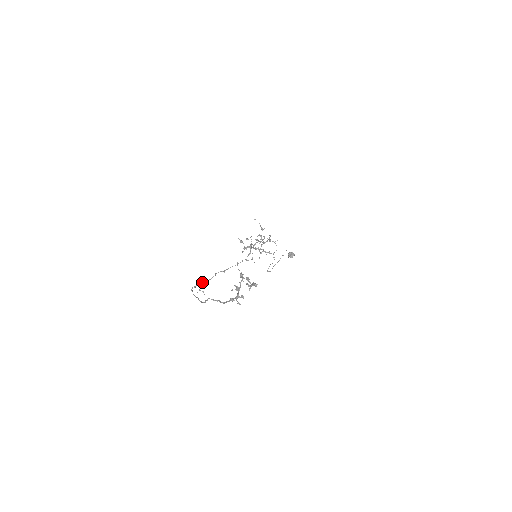
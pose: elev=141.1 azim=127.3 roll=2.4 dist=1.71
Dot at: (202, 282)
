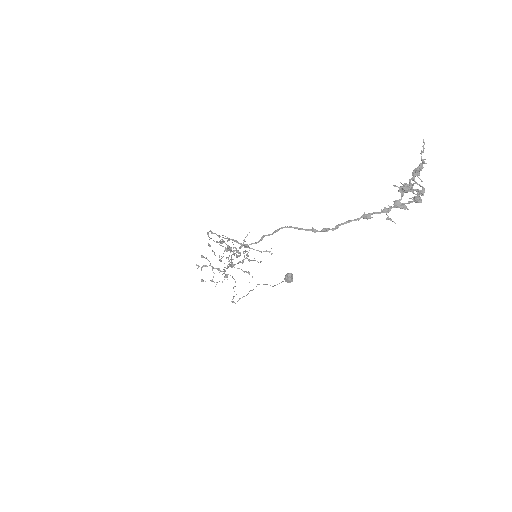
Dot at: (211, 238)
